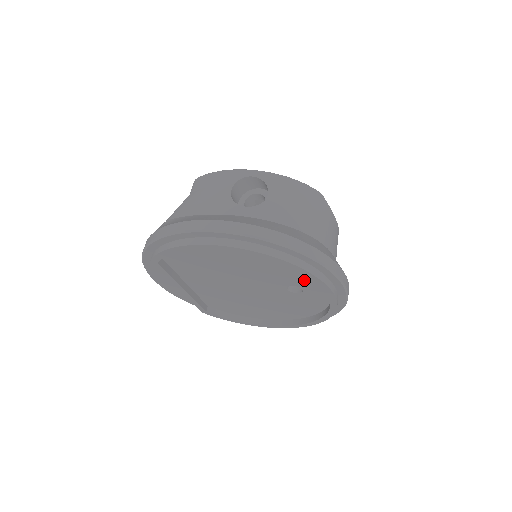
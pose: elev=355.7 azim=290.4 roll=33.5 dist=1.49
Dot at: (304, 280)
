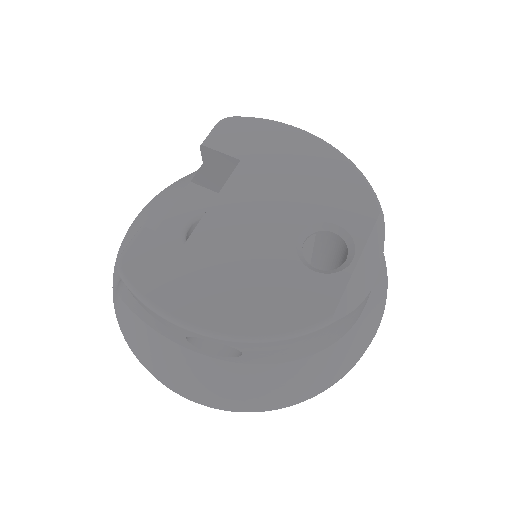
Dot at: occluded
